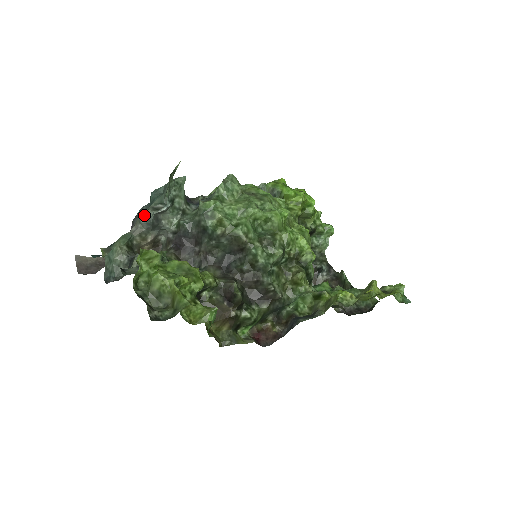
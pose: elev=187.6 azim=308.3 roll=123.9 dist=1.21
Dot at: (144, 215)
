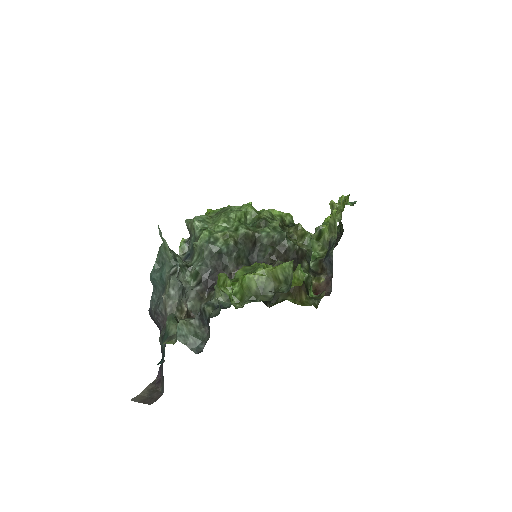
Dot at: (171, 284)
